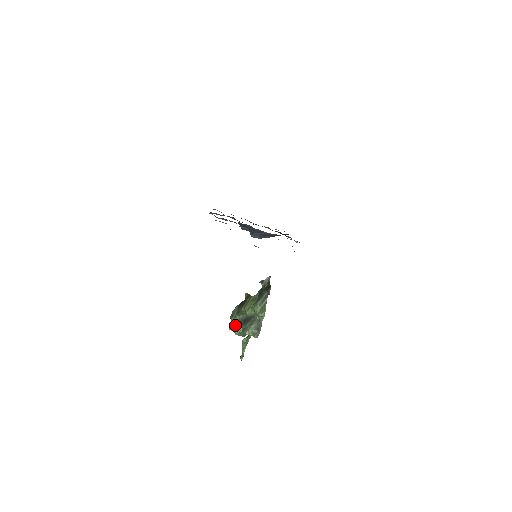
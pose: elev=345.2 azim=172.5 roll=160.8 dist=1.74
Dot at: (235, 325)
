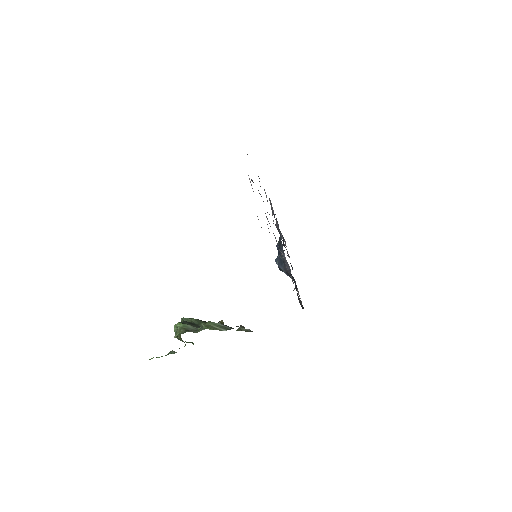
Dot at: occluded
